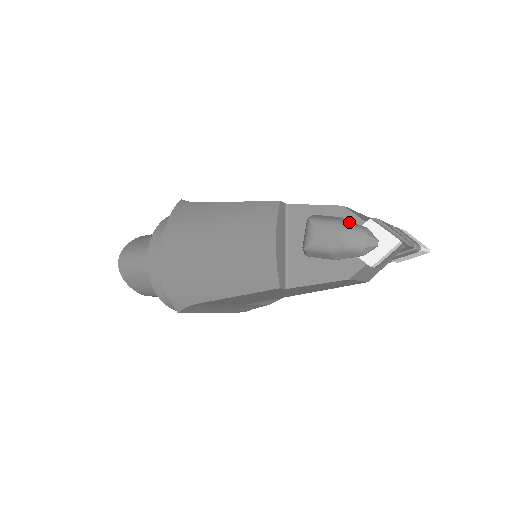
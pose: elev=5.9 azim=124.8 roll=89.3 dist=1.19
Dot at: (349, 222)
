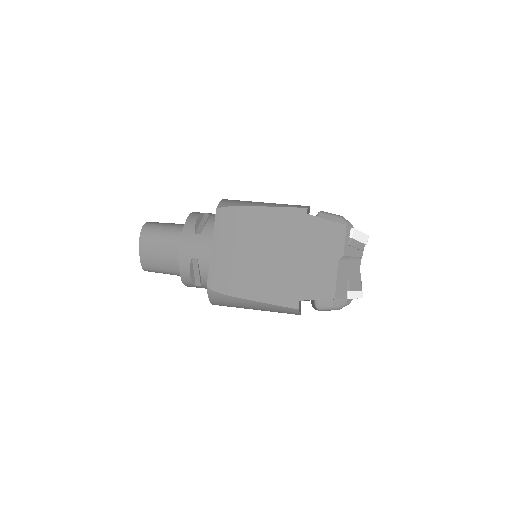
Dot at: (338, 303)
